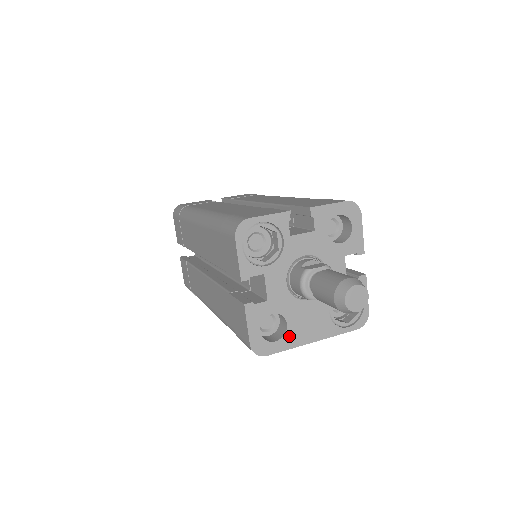
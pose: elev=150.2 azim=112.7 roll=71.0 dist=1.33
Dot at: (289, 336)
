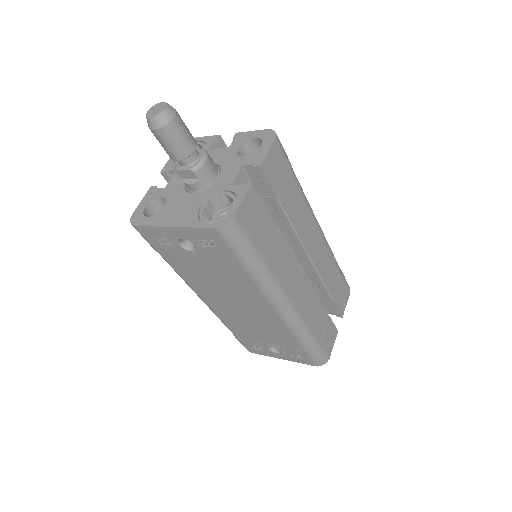
Dot at: (159, 216)
